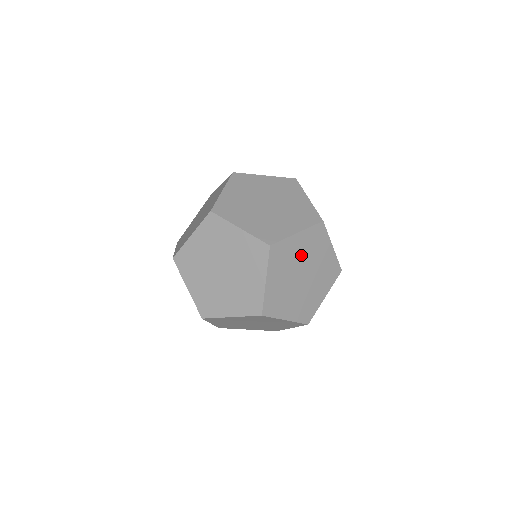
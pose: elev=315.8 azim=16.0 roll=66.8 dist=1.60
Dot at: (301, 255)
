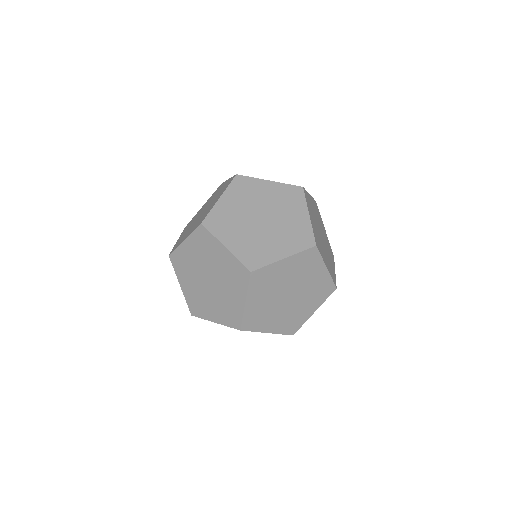
Dot at: (242, 208)
